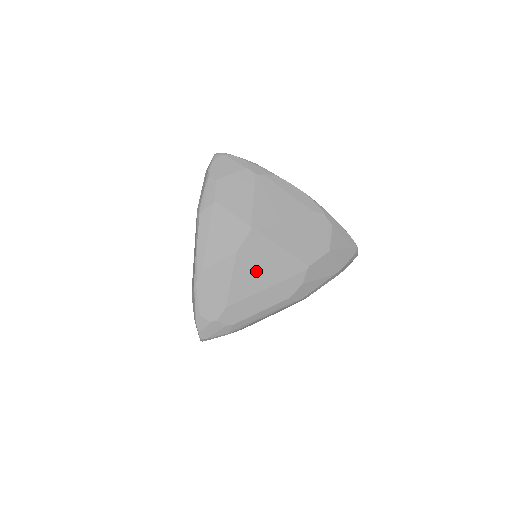
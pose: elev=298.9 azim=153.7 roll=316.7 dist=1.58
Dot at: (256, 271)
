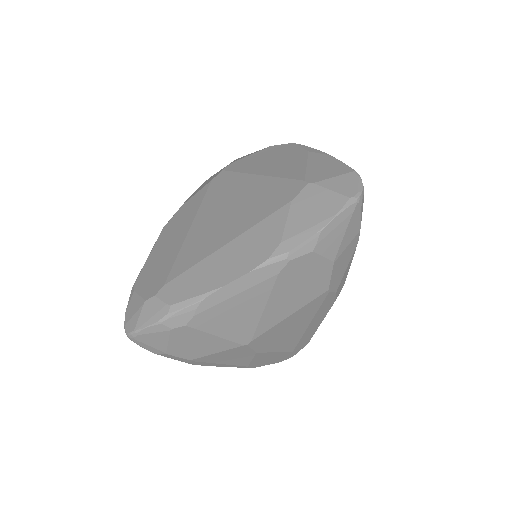
Dot at: (287, 335)
